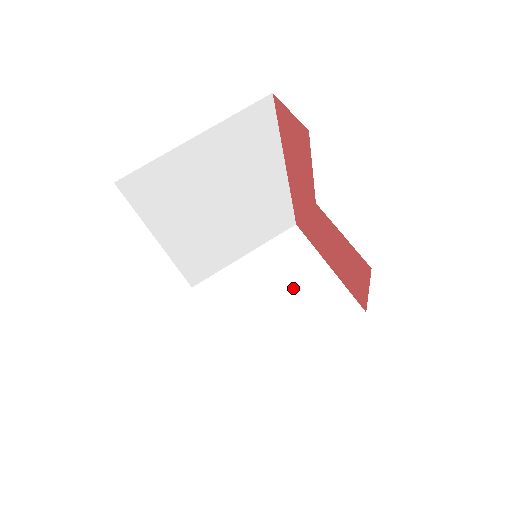
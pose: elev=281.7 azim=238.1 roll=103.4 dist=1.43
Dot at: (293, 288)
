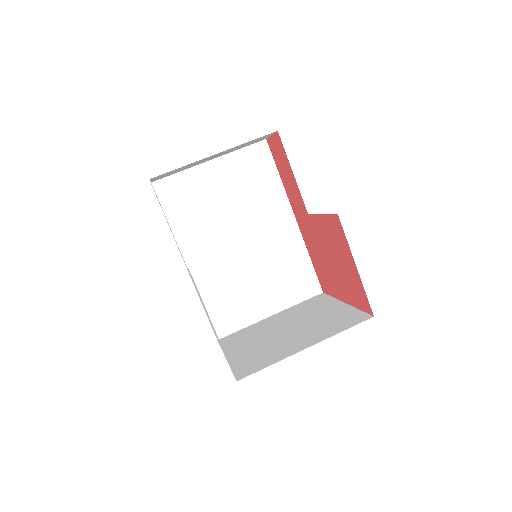
Dot at: (307, 320)
